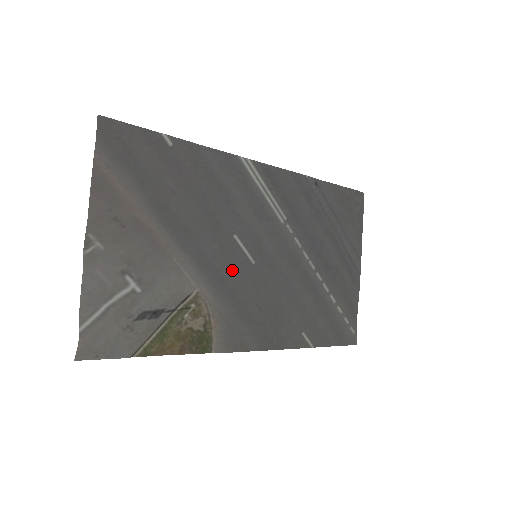
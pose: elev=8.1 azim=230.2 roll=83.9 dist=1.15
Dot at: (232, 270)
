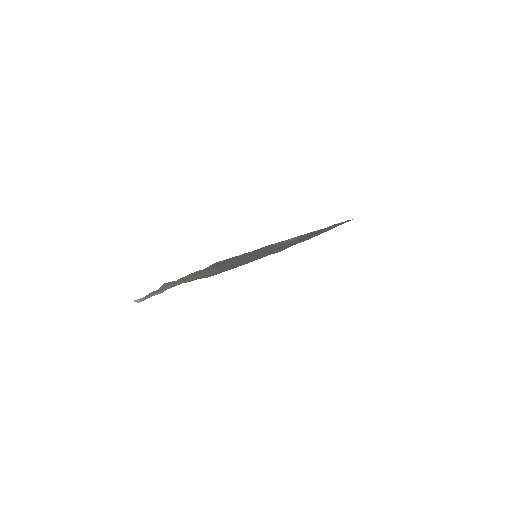
Dot at: occluded
